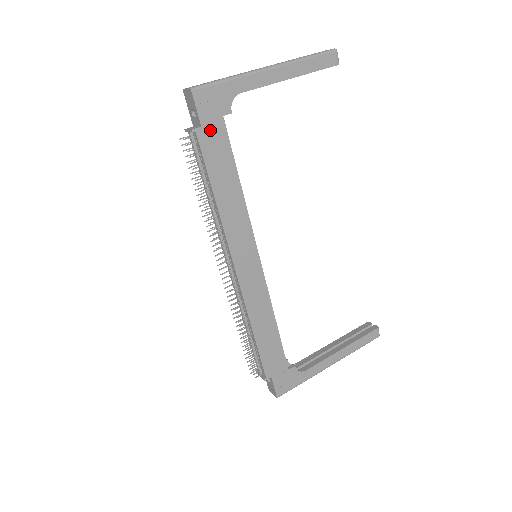
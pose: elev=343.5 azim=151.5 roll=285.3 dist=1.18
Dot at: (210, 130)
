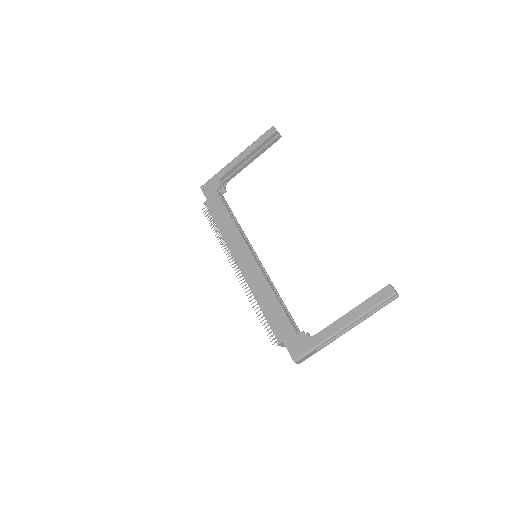
Dot at: (211, 199)
